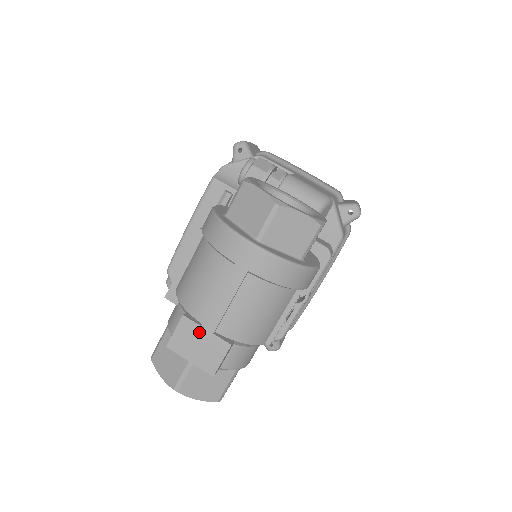
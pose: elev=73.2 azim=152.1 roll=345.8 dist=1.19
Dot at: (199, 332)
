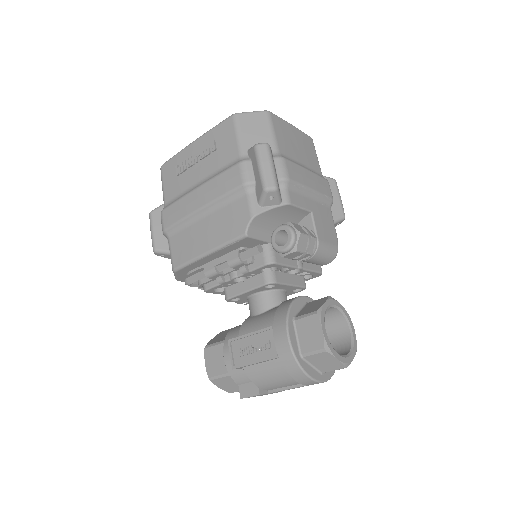
Dot at: occluded
